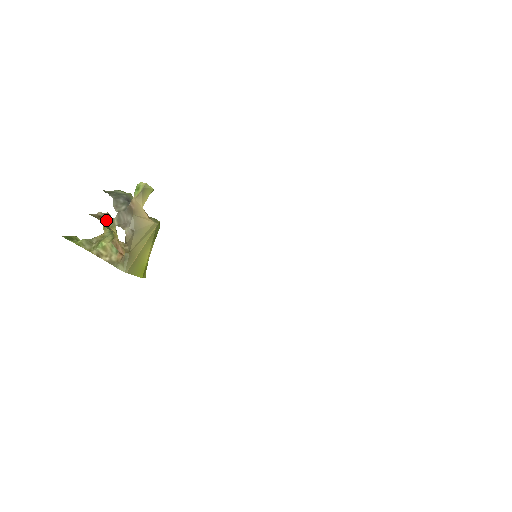
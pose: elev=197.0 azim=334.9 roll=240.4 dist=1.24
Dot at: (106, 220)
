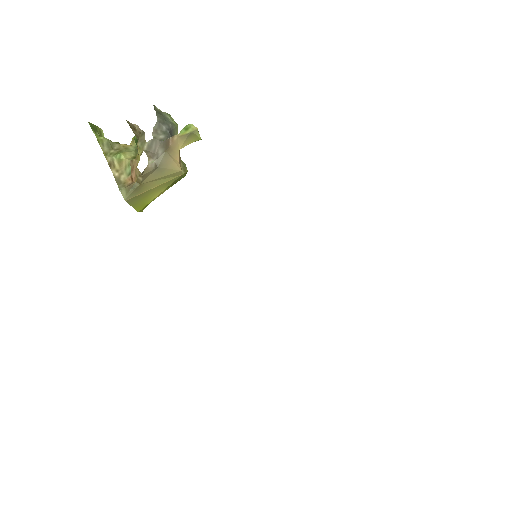
Dot at: (139, 136)
